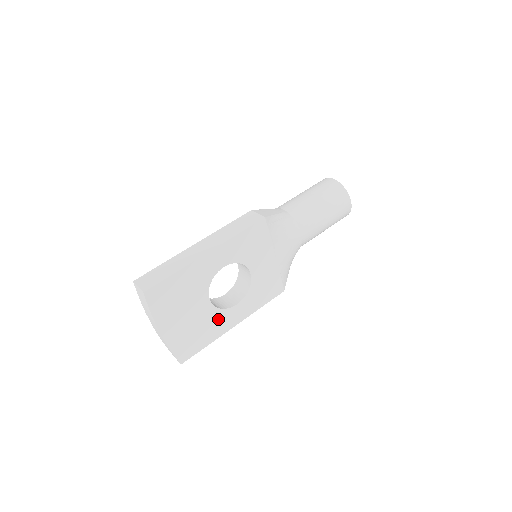
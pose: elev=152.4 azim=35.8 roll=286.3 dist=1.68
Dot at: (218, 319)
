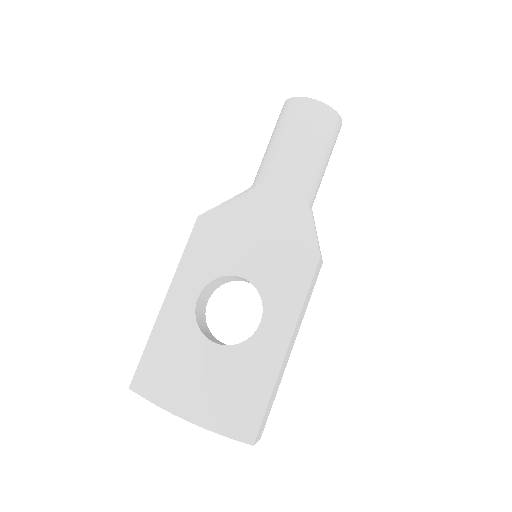
Dot at: (251, 357)
